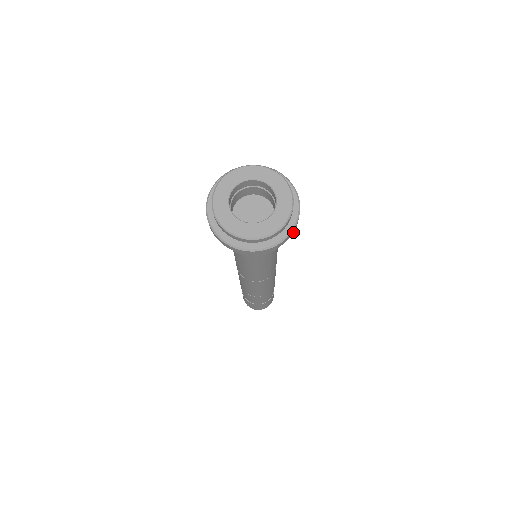
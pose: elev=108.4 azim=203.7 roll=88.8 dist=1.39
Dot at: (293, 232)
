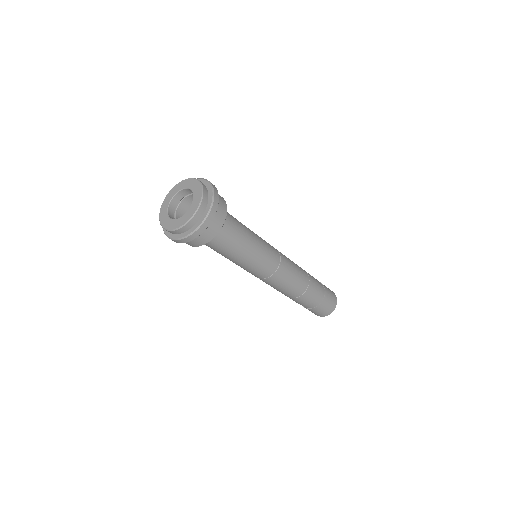
Dot at: occluded
